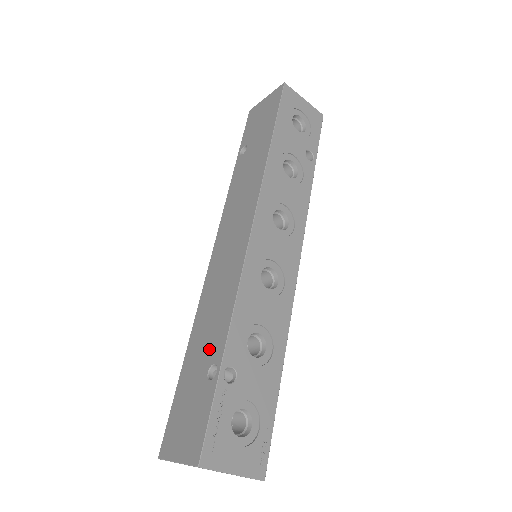
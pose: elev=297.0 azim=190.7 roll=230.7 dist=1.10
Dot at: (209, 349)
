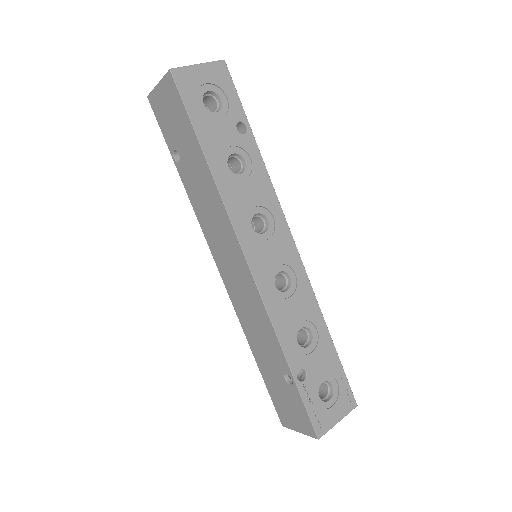
Dot at: (274, 361)
